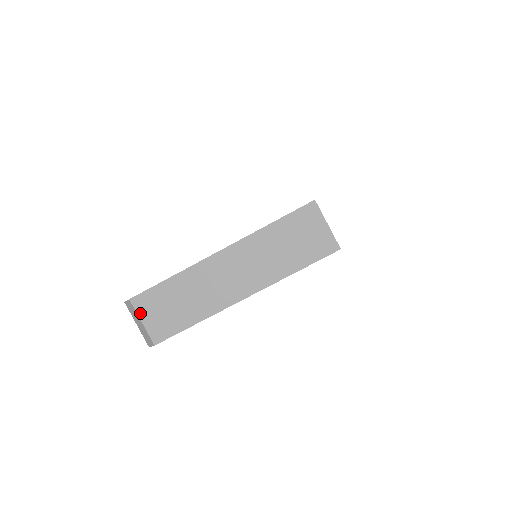
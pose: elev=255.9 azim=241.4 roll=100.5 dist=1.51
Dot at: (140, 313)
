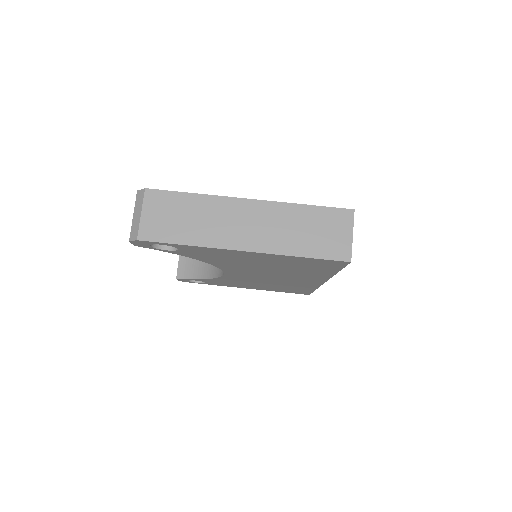
Dot at: (145, 205)
